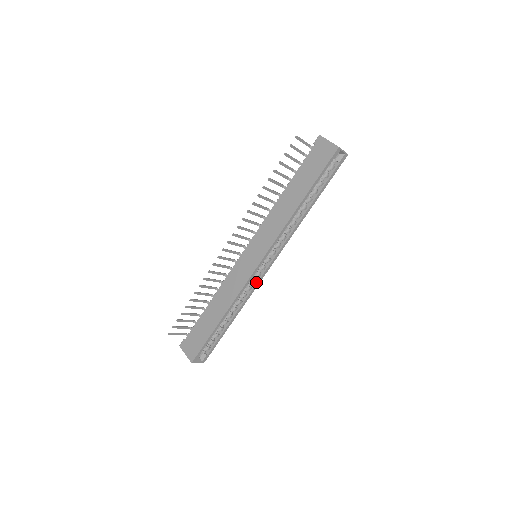
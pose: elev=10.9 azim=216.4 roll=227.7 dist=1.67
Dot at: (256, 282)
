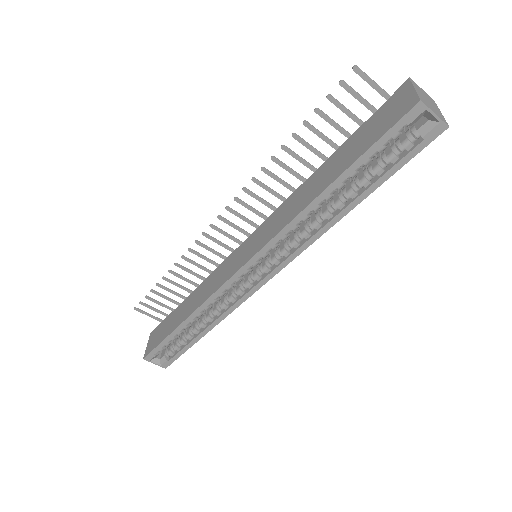
Dot at: (243, 294)
